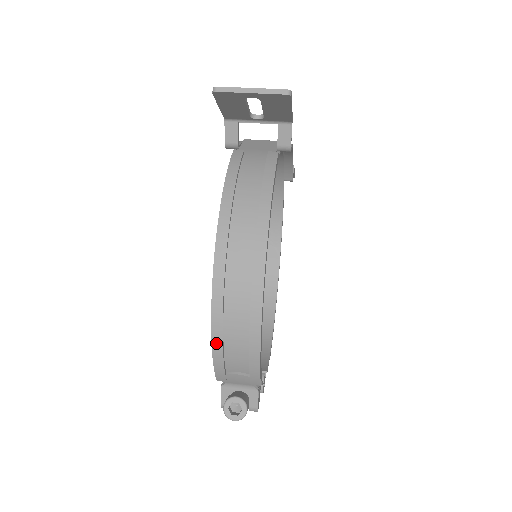
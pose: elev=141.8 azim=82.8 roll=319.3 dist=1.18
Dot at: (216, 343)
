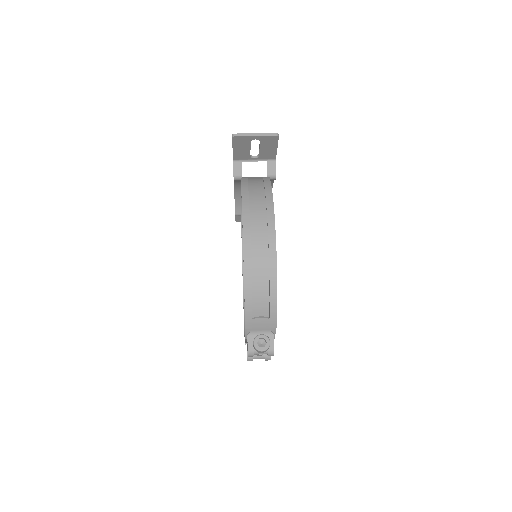
Dot at: (247, 290)
